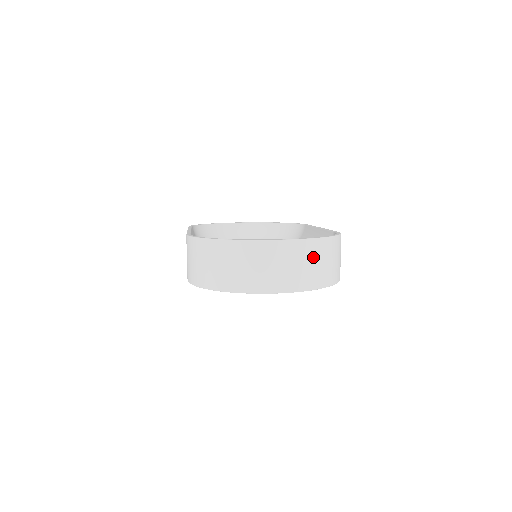
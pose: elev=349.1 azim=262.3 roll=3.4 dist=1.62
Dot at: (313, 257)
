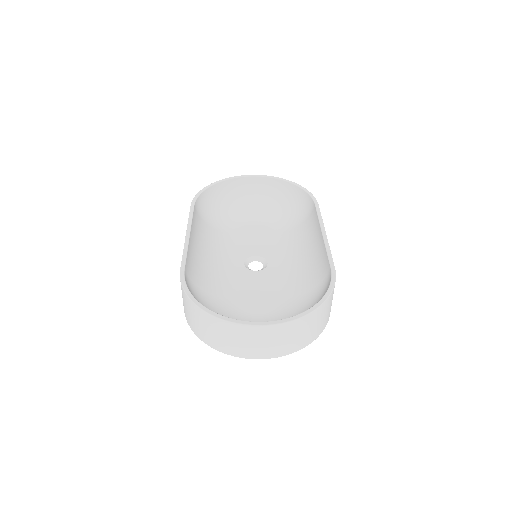
Dot at: (297, 331)
